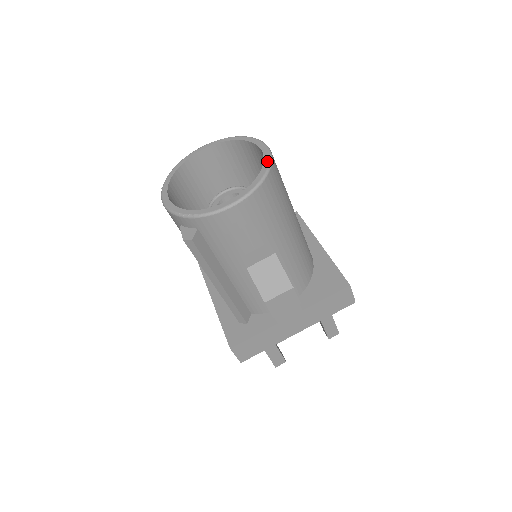
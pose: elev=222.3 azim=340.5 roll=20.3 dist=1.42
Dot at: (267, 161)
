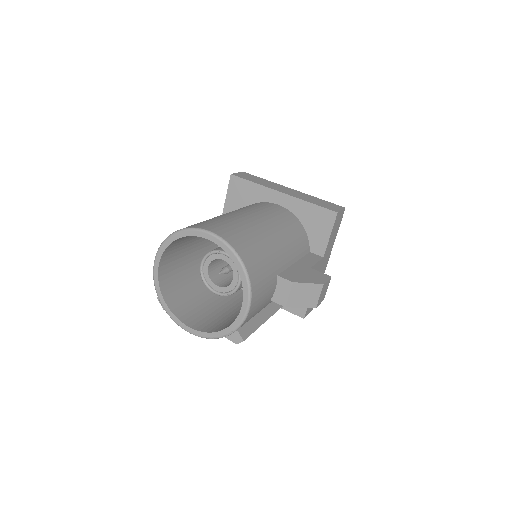
Dot at: (229, 251)
